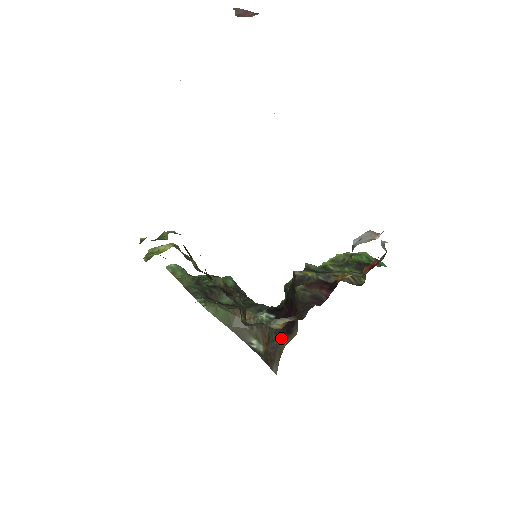
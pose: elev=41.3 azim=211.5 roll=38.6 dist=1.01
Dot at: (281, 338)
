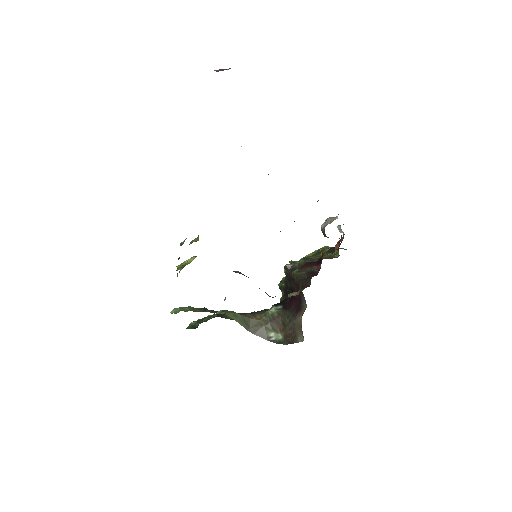
Dot at: (294, 317)
